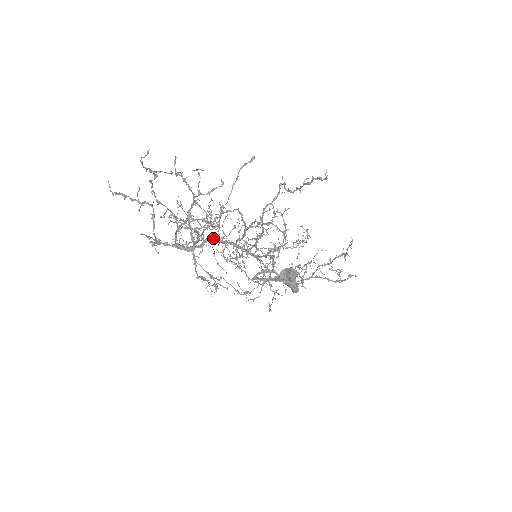
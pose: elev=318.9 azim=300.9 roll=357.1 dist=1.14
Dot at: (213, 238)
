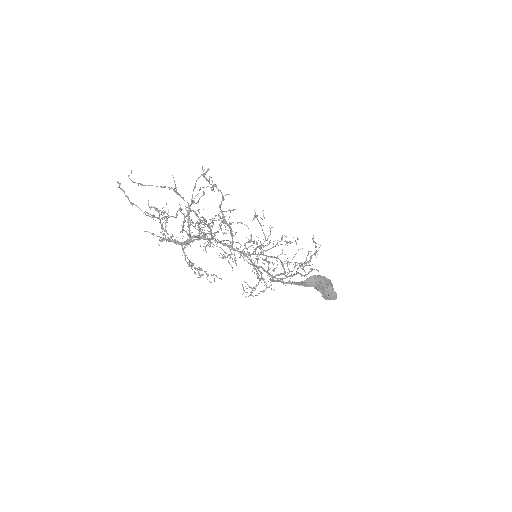
Dot at: (197, 235)
